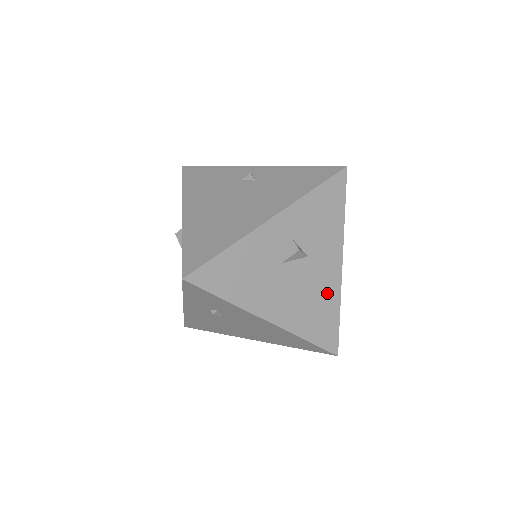
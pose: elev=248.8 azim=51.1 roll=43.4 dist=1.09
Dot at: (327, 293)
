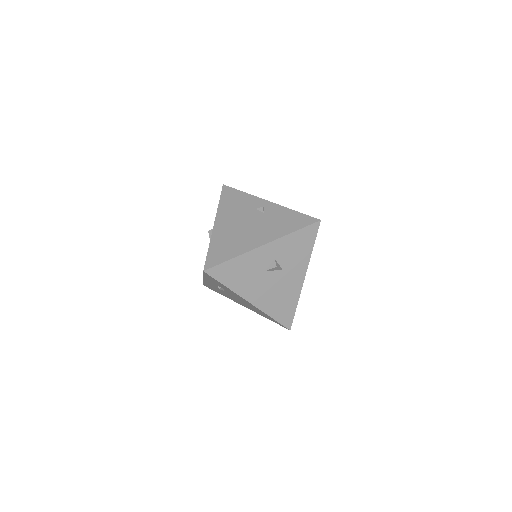
Dot at: (291, 293)
